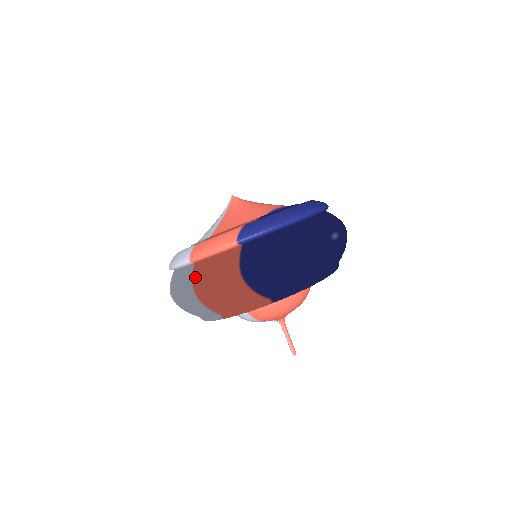
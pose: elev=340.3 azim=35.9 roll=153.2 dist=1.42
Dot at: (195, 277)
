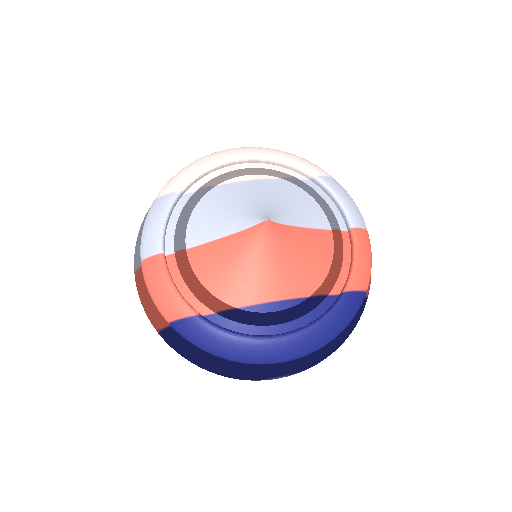
Dot at: (138, 275)
